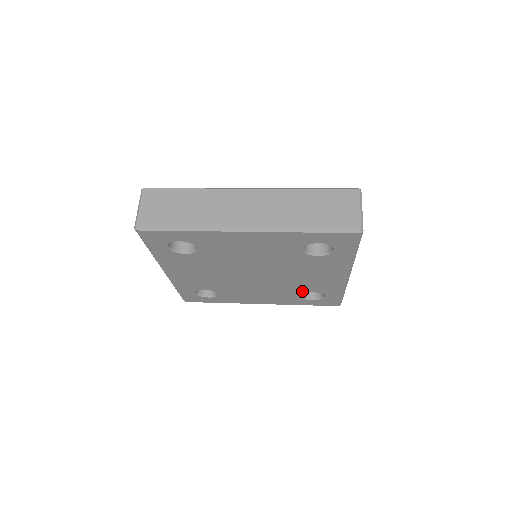
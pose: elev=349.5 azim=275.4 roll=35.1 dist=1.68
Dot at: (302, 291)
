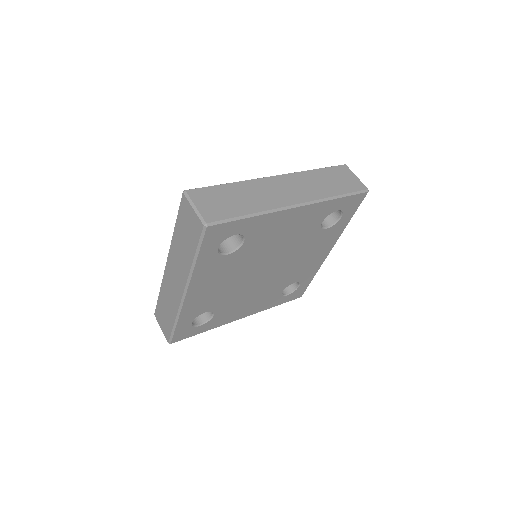
Dot at: (287, 284)
